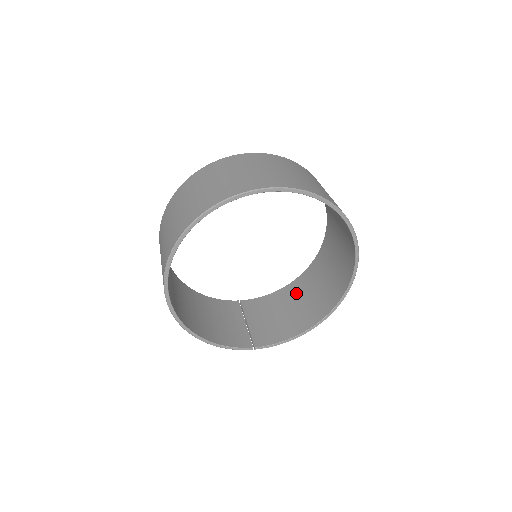
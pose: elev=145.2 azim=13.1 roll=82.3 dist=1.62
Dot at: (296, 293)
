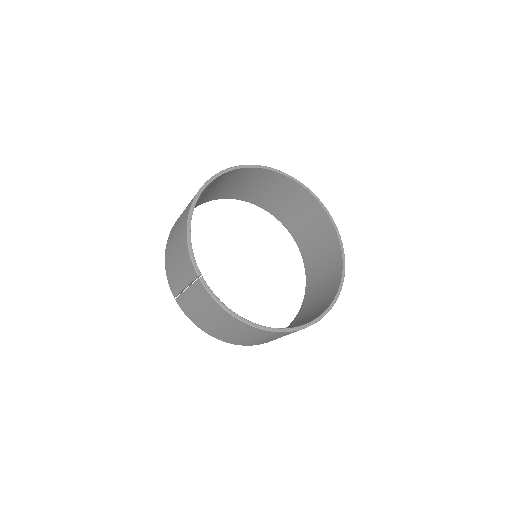
Dot at: occluded
